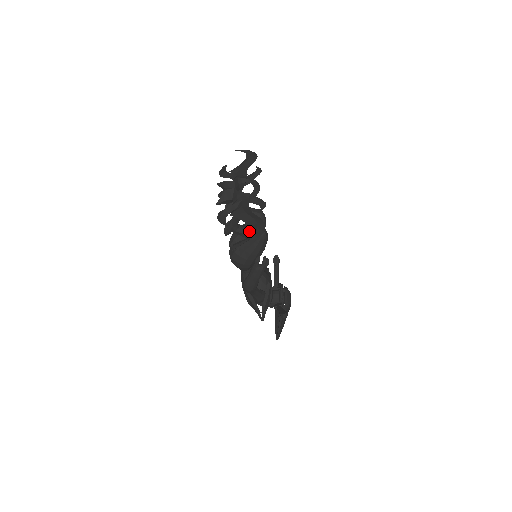
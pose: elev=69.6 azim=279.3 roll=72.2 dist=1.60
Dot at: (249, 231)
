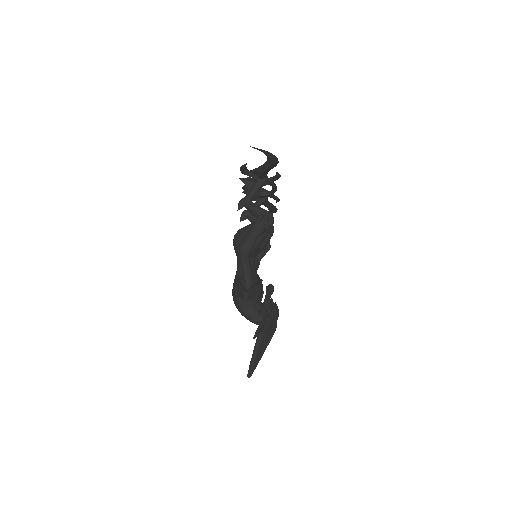
Dot at: (259, 207)
